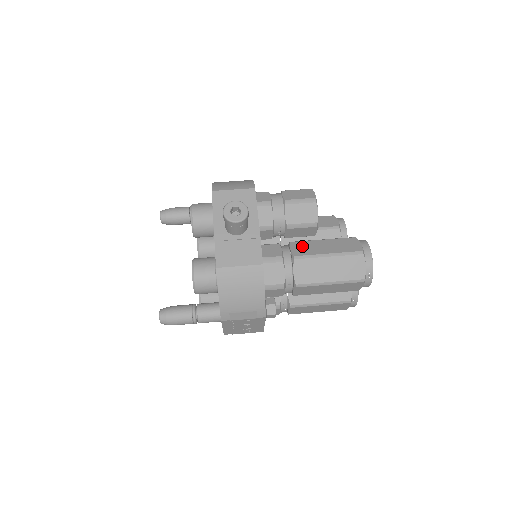
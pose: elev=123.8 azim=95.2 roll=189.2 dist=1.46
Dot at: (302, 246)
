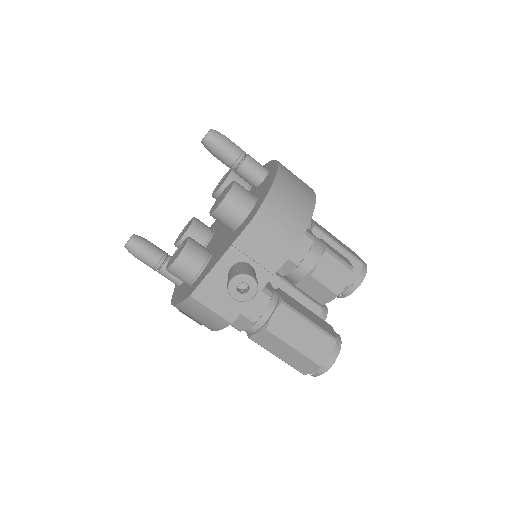
Dot at: (286, 318)
